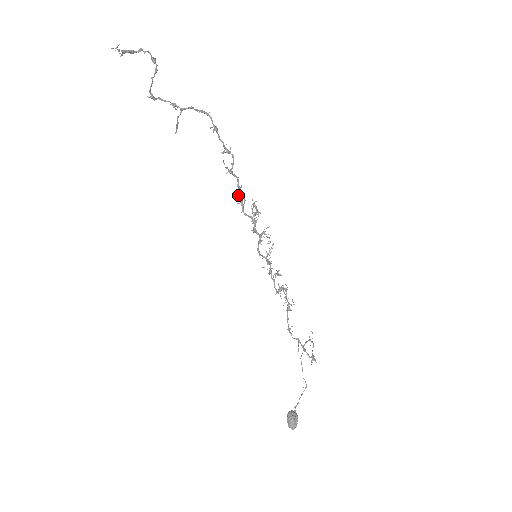
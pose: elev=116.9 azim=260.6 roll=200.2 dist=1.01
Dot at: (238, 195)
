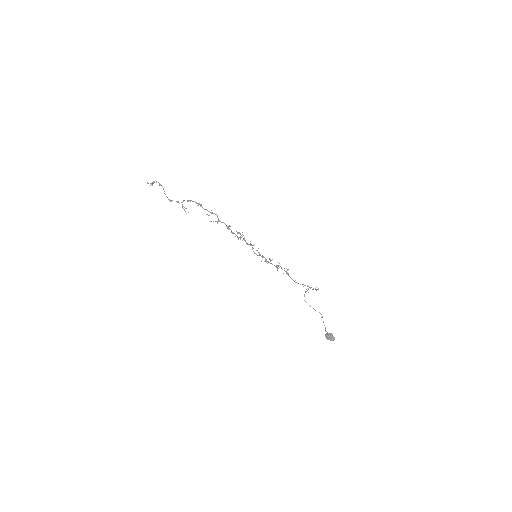
Dot at: occluded
